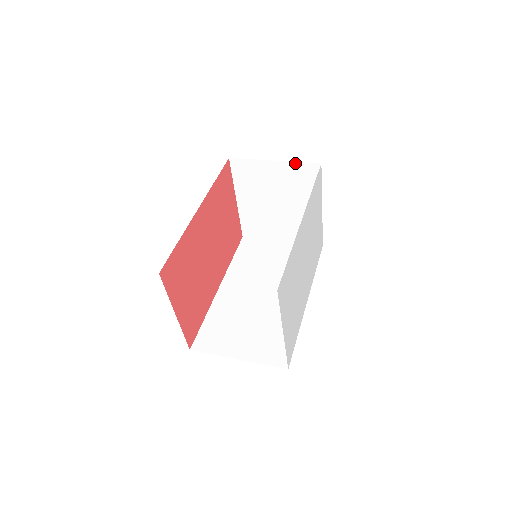
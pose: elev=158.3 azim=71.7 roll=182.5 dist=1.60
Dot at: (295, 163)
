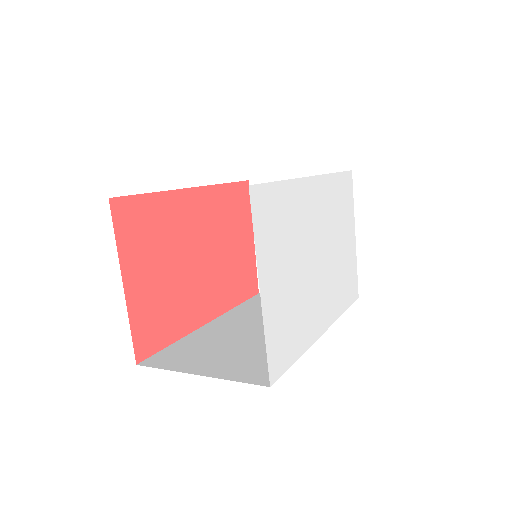
Dot at: occluded
